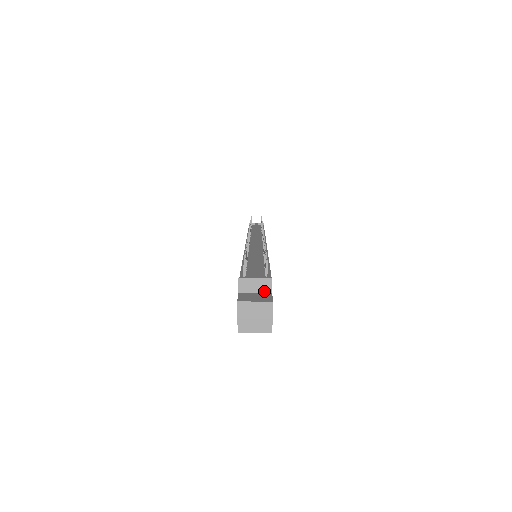
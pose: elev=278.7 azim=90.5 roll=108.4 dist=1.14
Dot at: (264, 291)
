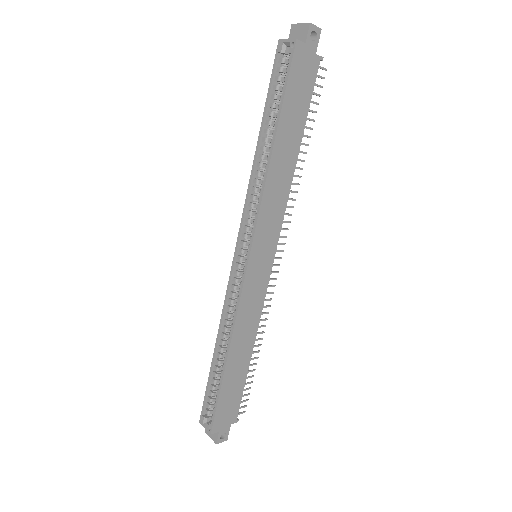
Dot at: (313, 55)
